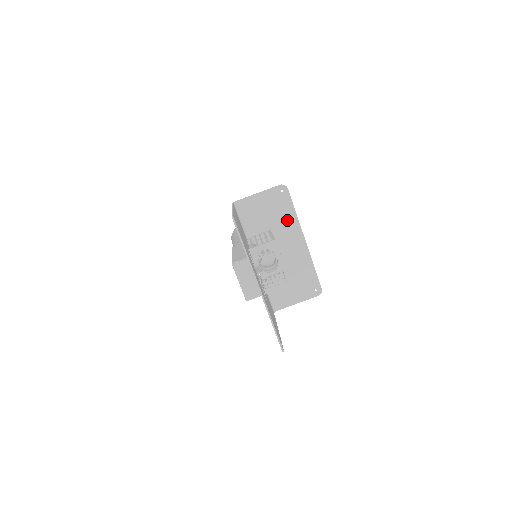
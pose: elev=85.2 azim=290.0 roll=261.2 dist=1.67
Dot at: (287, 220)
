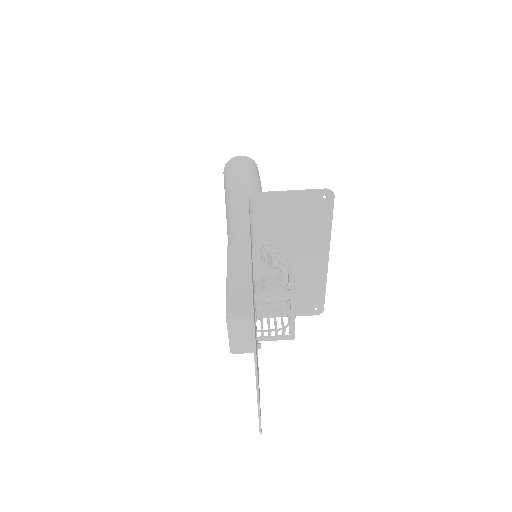
Dot at: (315, 233)
